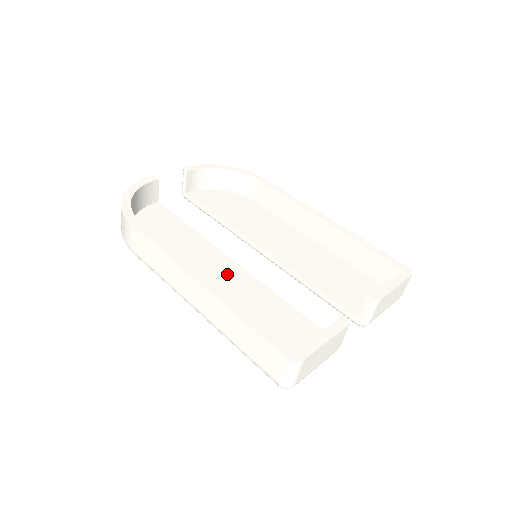
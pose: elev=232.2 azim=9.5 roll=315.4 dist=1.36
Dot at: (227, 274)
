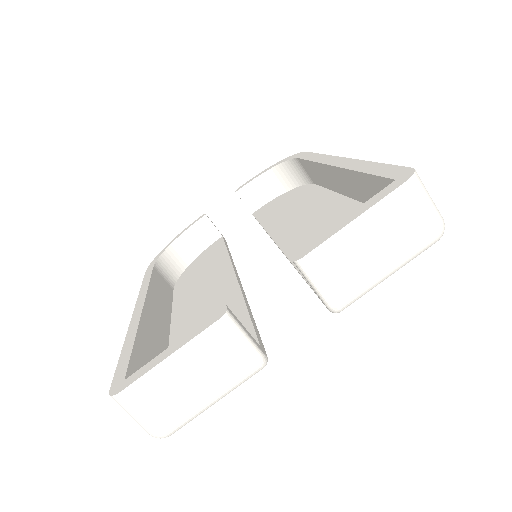
Dot at: (215, 292)
